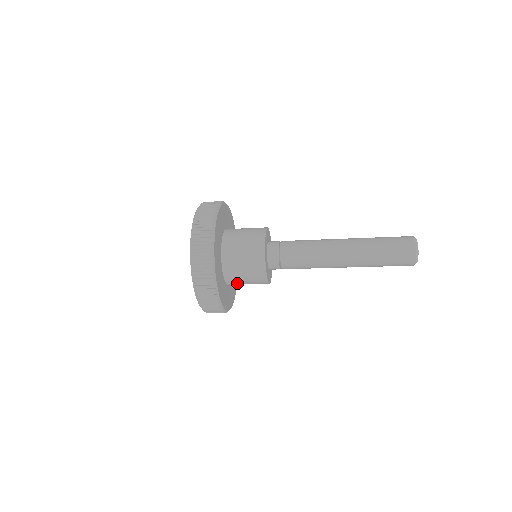
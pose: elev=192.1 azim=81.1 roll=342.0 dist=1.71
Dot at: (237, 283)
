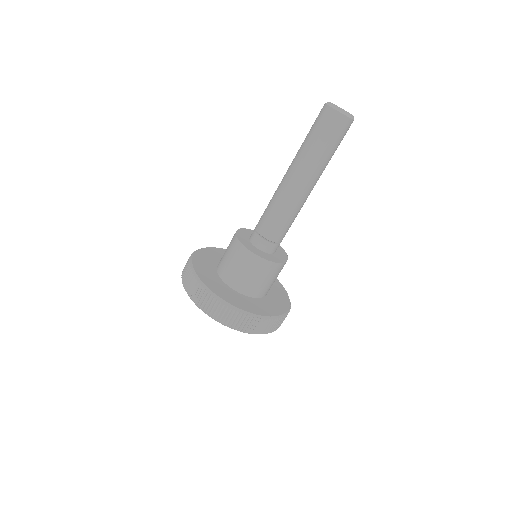
Dot at: (250, 286)
